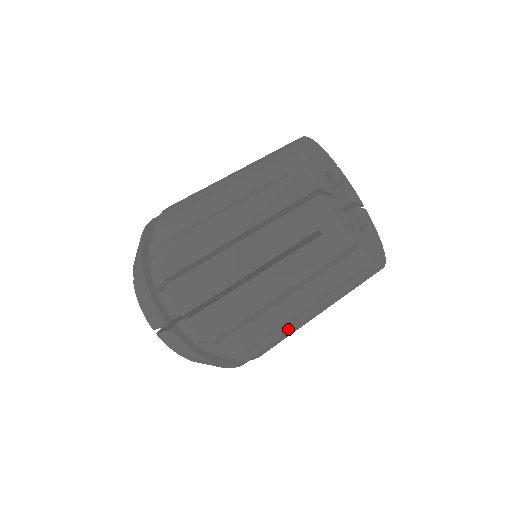
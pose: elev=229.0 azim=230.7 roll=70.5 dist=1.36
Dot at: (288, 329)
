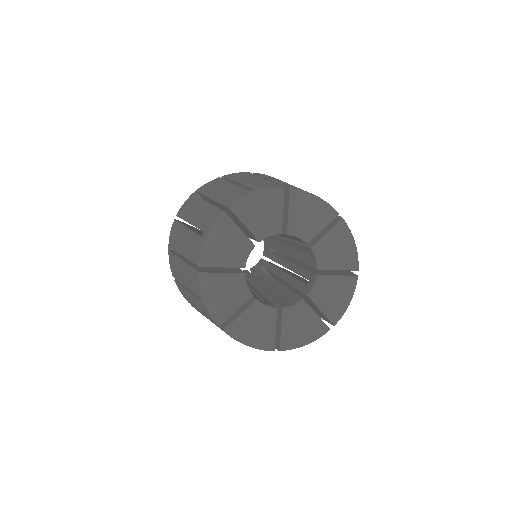
Dot at: occluded
